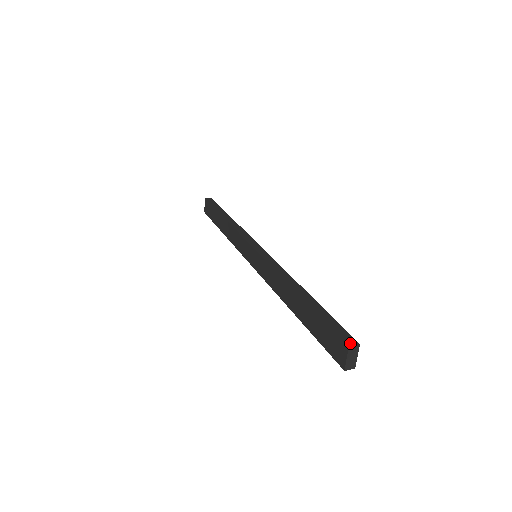
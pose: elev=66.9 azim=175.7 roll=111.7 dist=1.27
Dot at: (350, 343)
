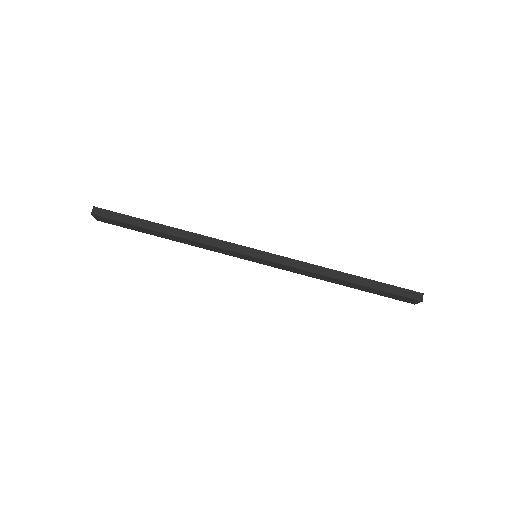
Dot at: (420, 299)
